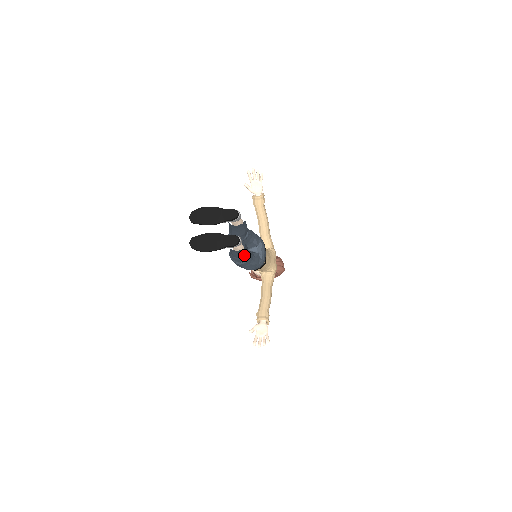
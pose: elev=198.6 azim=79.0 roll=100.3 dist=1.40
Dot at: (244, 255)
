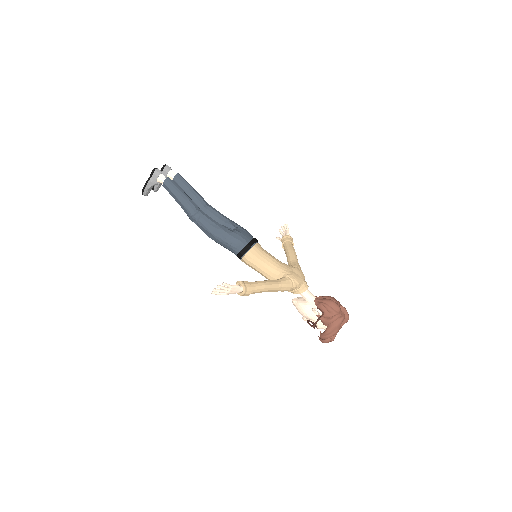
Dot at: (182, 198)
